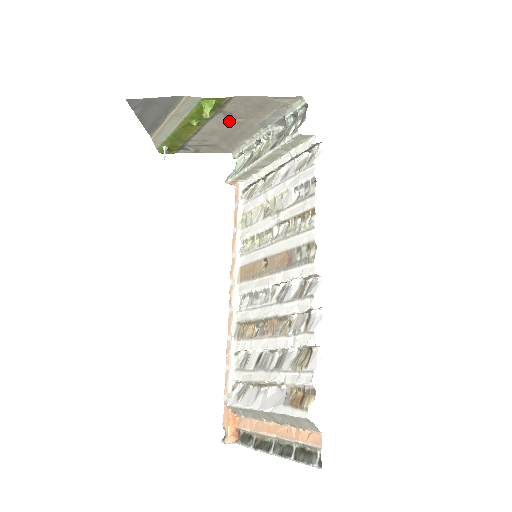
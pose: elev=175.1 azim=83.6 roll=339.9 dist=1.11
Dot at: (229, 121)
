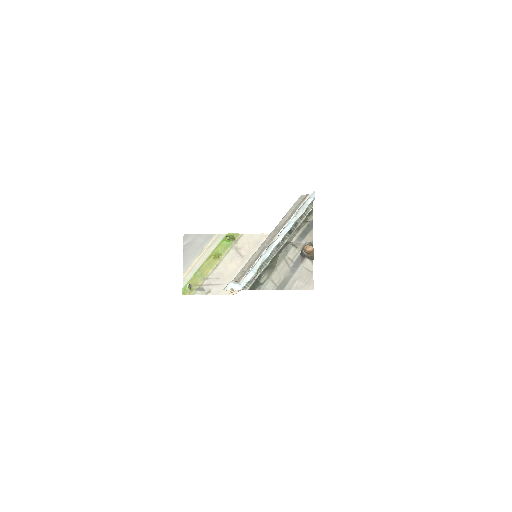
Dot at: (238, 257)
